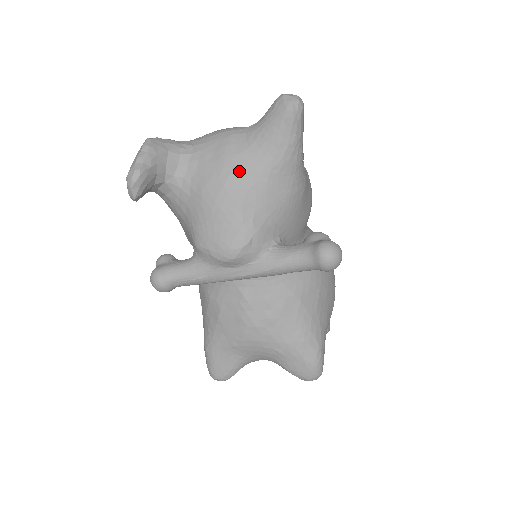
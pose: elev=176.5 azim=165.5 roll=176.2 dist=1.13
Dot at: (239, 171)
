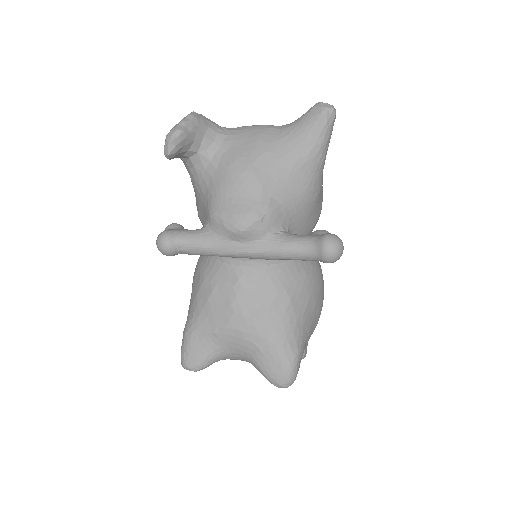
Dot at: (267, 156)
